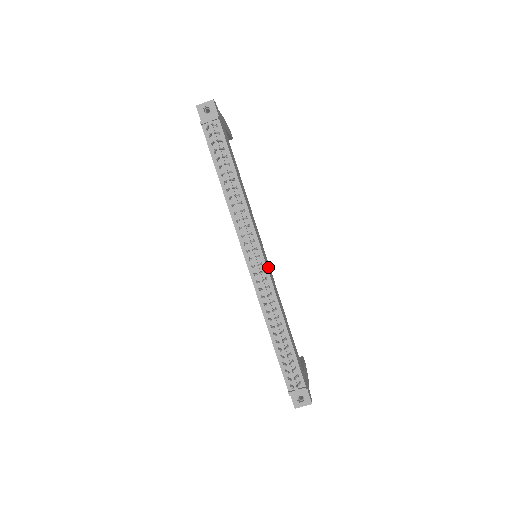
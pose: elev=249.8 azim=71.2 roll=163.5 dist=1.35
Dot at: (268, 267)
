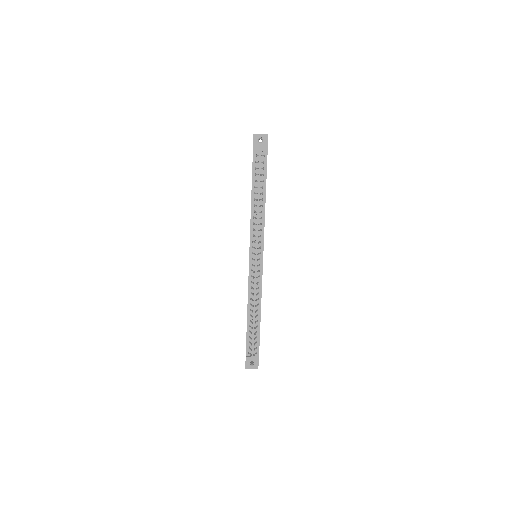
Dot at: occluded
